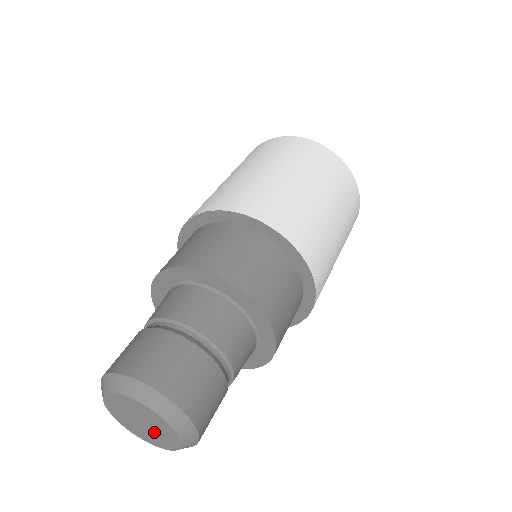
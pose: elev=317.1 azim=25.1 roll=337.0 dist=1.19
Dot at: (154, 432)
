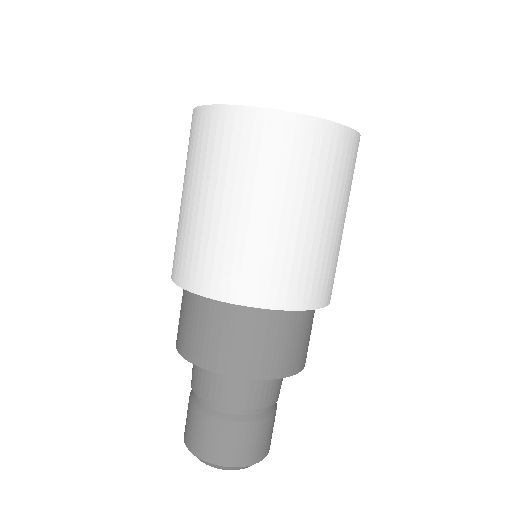
Dot at: occluded
